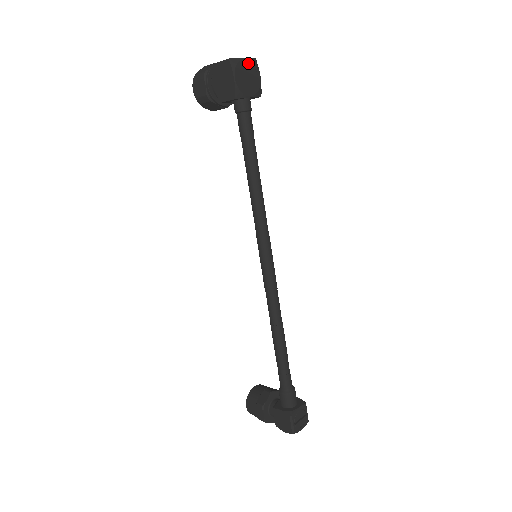
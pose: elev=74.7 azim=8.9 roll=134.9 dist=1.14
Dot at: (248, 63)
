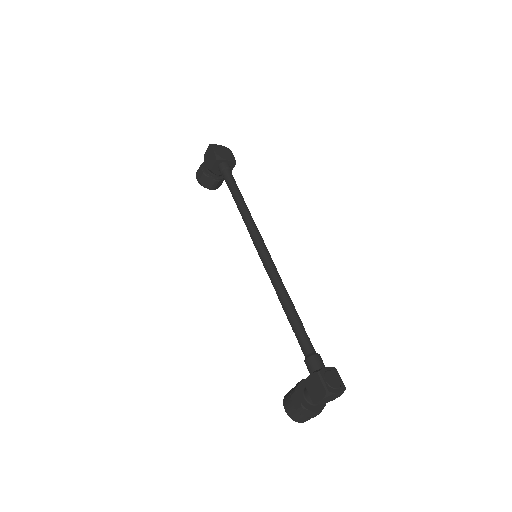
Dot at: (223, 147)
